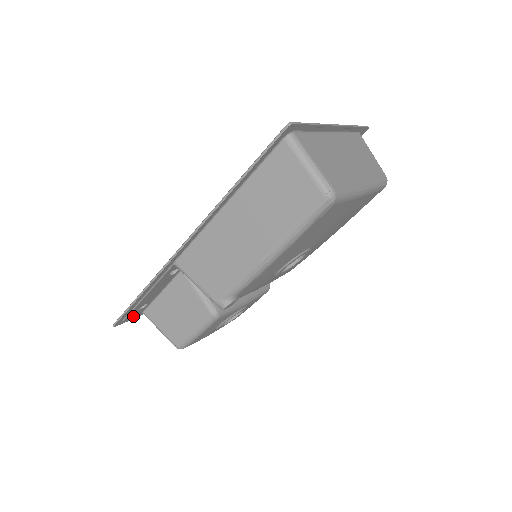
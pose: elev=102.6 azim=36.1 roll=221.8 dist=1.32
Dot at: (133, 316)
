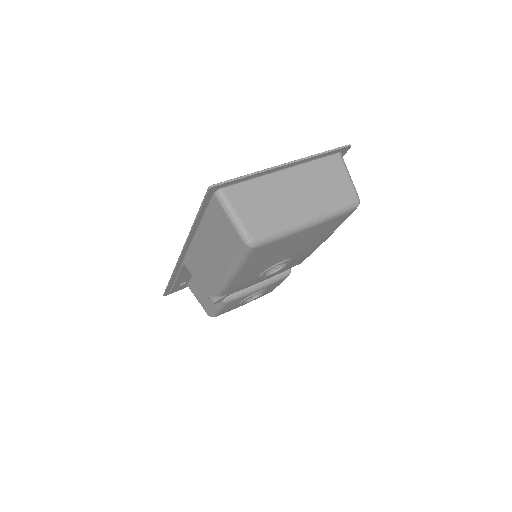
Dot at: occluded
